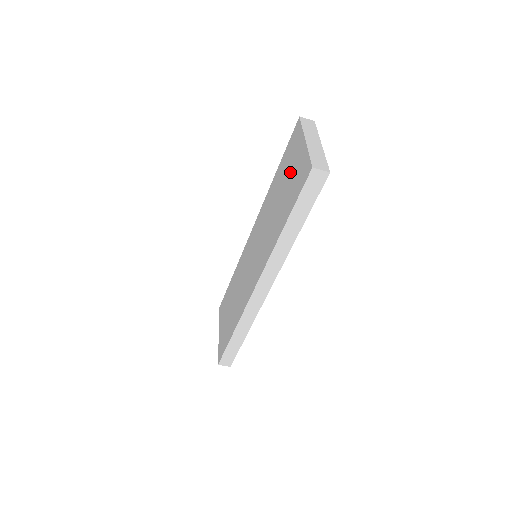
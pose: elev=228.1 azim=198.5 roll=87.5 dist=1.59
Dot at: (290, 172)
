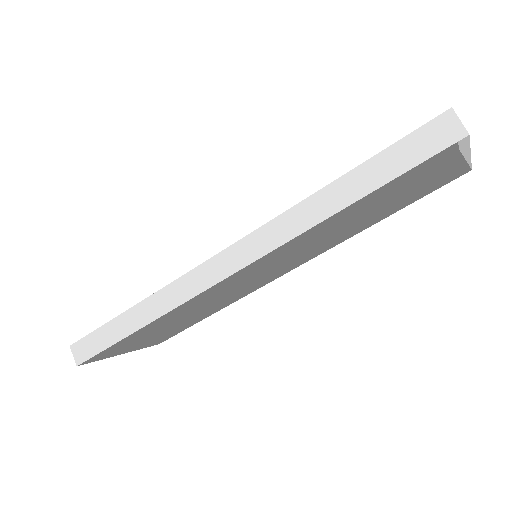
Dot at: occluded
